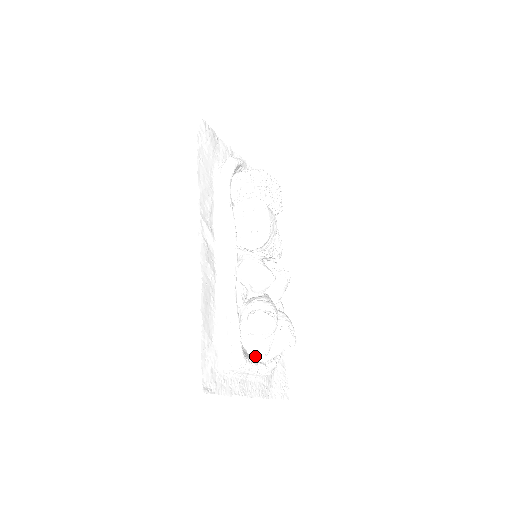
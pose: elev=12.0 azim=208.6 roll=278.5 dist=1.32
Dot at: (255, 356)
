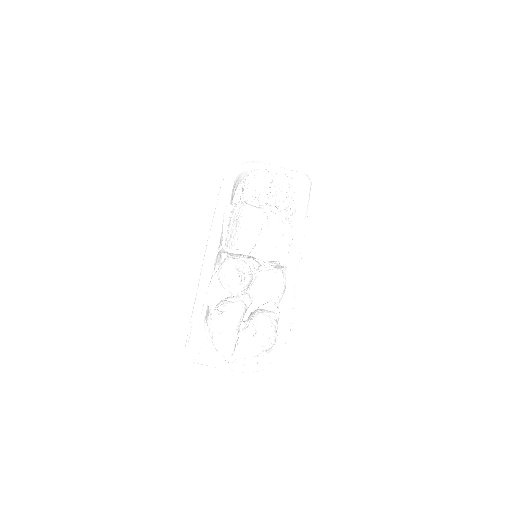
Dot at: (219, 352)
